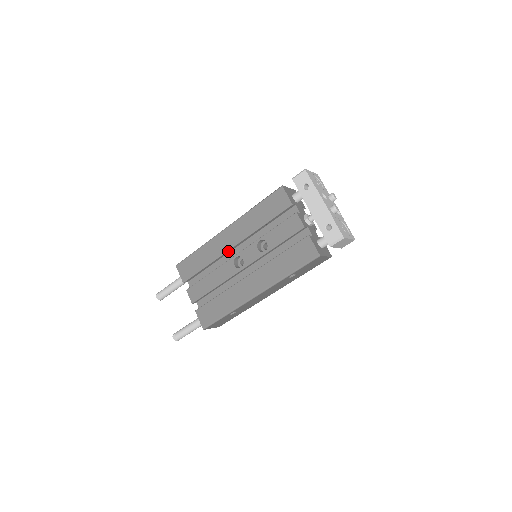
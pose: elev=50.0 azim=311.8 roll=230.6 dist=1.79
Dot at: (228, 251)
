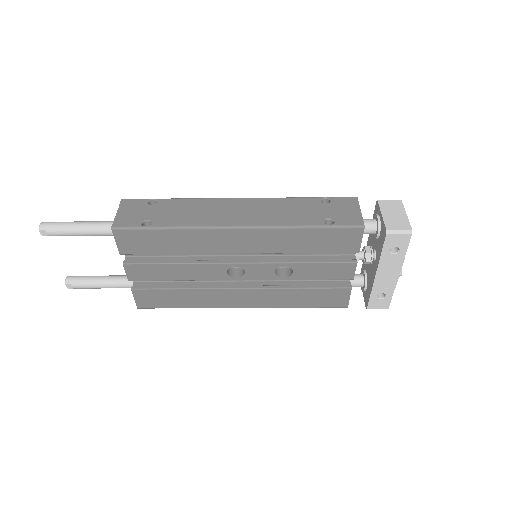
Dot at: (224, 252)
